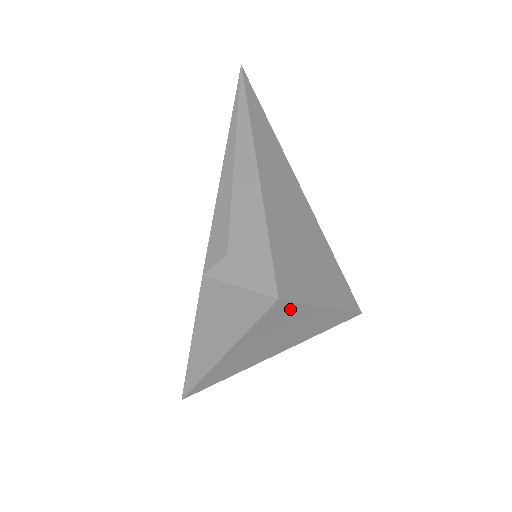
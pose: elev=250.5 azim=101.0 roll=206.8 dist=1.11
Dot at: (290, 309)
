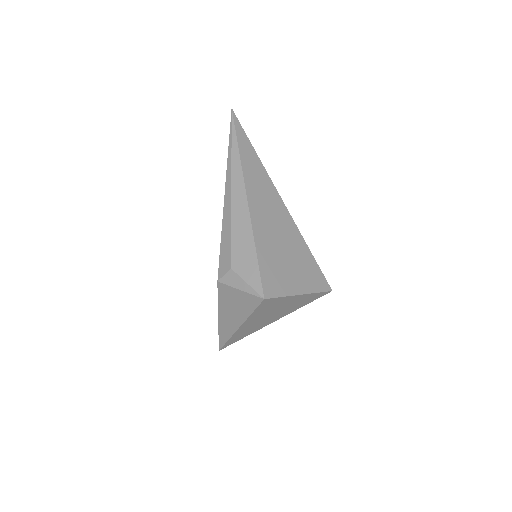
Dot at: (275, 301)
